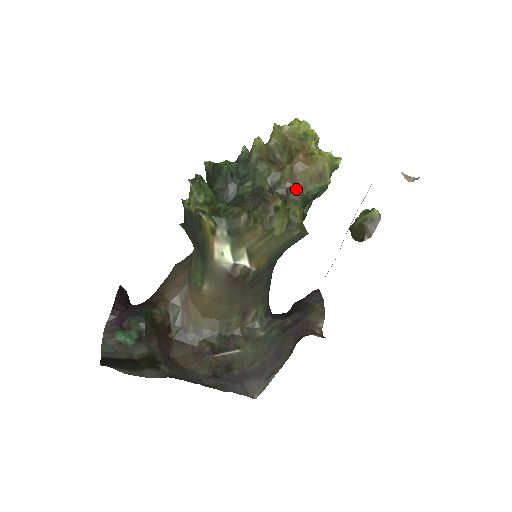
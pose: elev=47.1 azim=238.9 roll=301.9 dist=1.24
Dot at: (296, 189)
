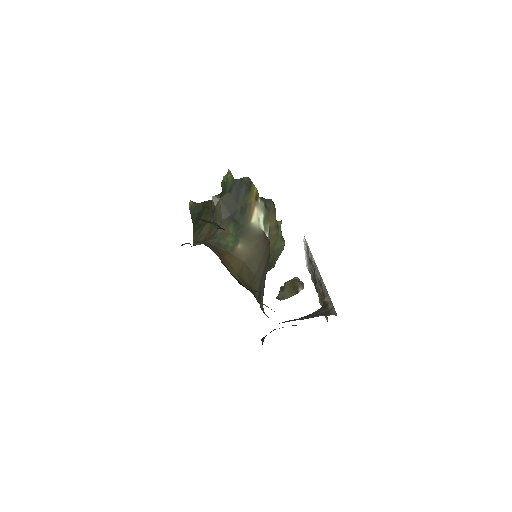
Dot at: occluded
